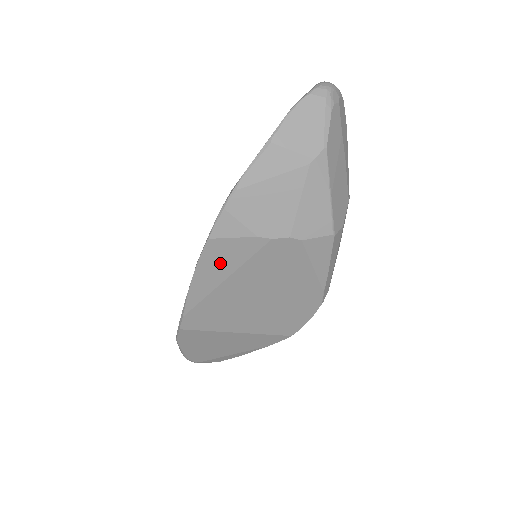
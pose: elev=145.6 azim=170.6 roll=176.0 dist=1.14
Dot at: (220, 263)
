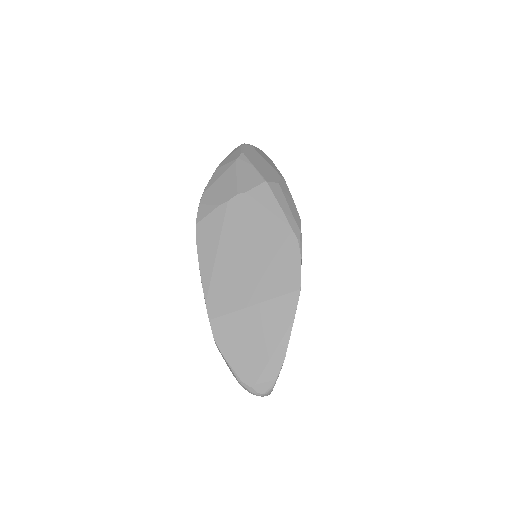
Dot at: (209, 238)
